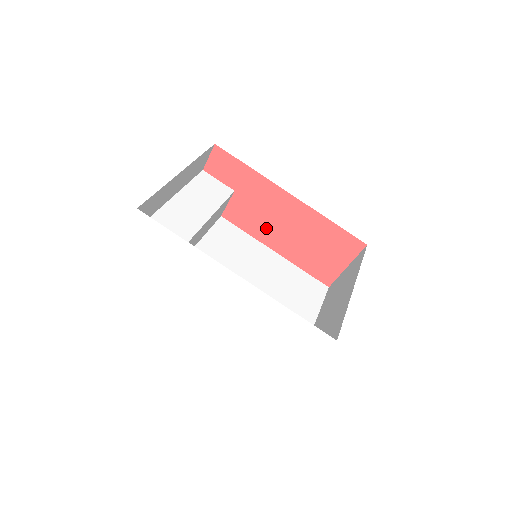
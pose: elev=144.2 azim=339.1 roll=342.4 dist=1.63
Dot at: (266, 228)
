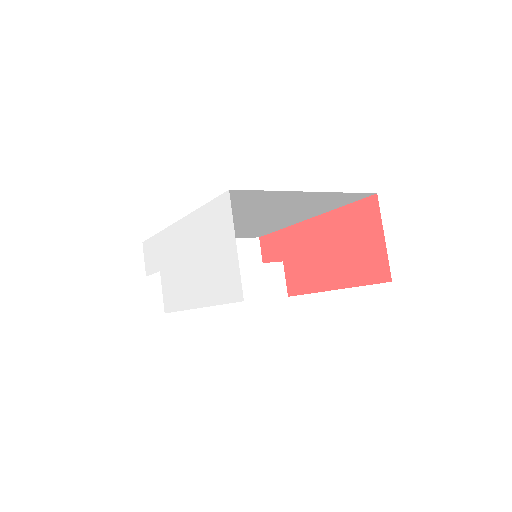
Dot at: (314, 272)
